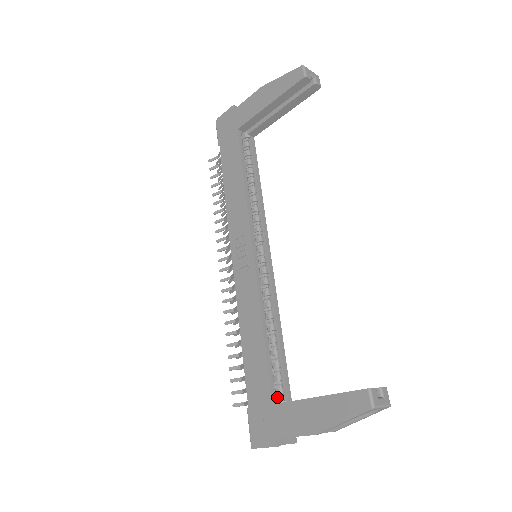
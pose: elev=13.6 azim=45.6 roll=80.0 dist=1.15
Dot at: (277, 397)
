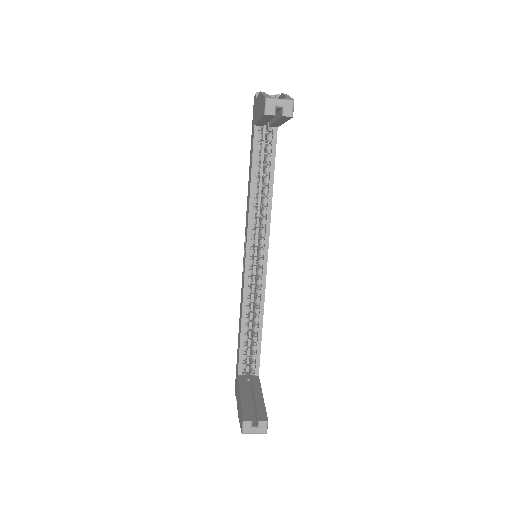
Dot at: (251, 367)
